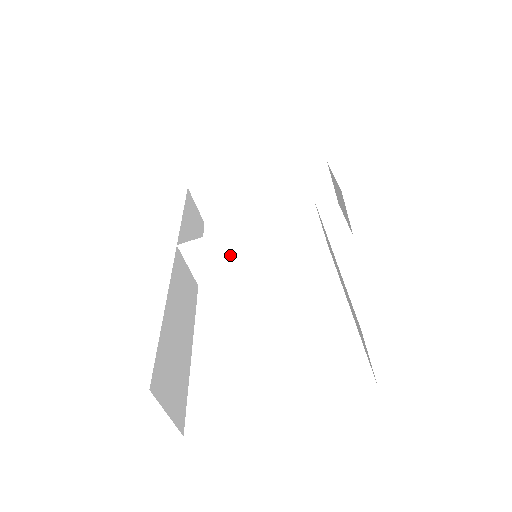
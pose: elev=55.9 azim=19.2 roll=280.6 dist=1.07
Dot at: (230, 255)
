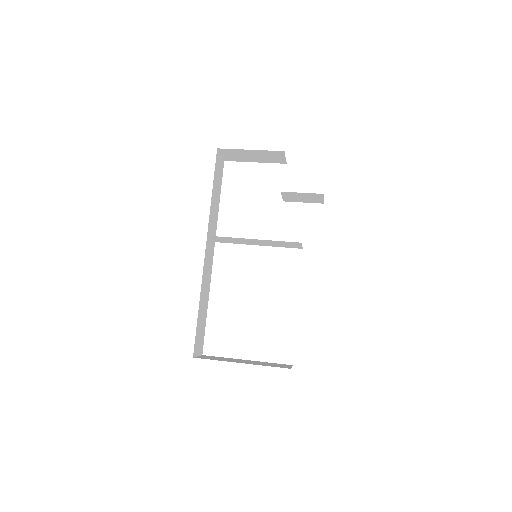
Dot at: (240, 241)
